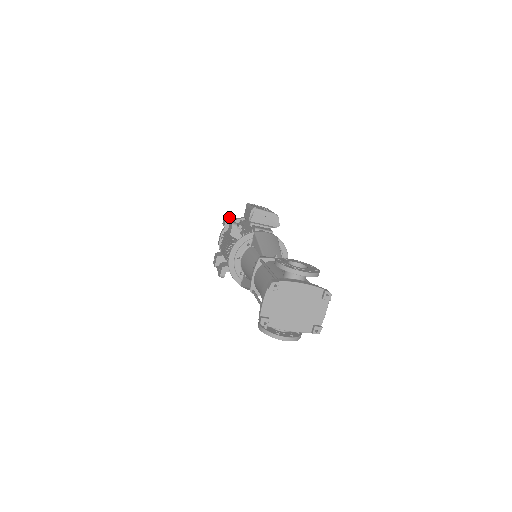
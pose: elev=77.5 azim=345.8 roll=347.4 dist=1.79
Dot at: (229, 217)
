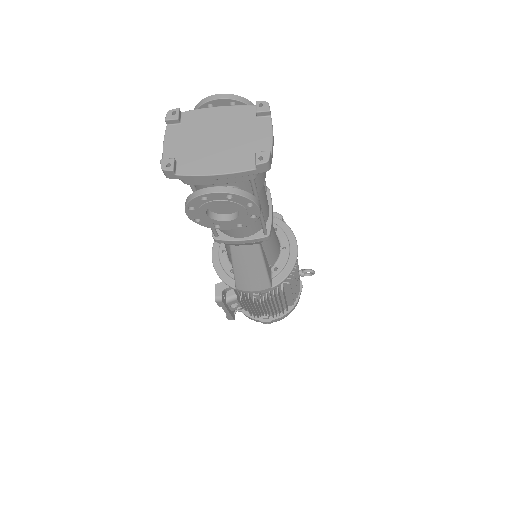
Dot at: occluded
